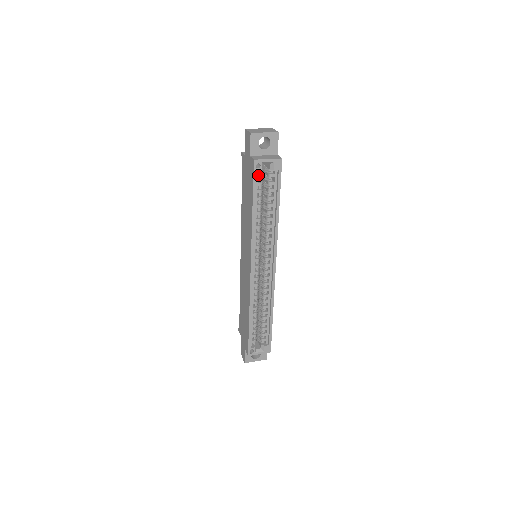
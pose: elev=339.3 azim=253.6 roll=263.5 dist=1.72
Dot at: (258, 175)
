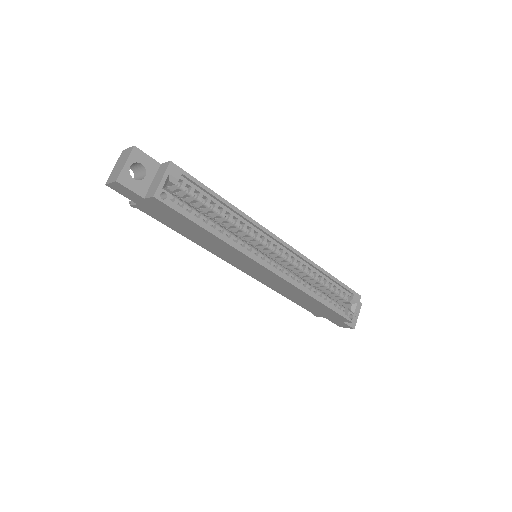
Dot at: (174, 202)
